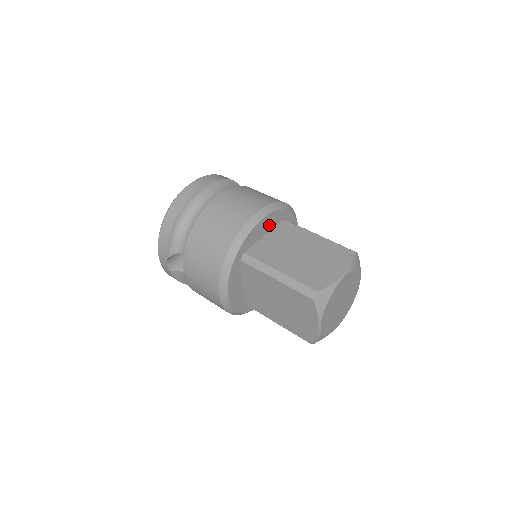
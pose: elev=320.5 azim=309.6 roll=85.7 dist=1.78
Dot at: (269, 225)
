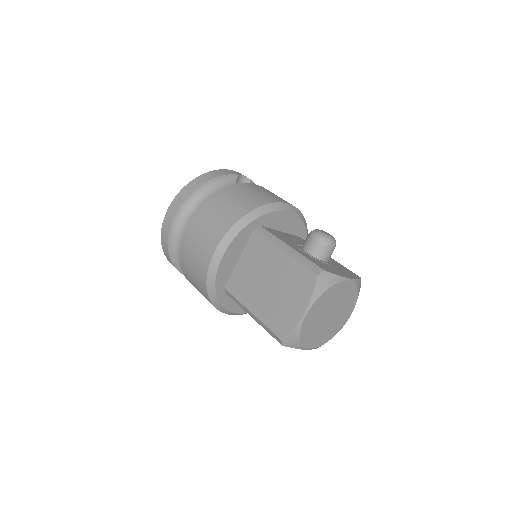
Dot at: (237, 251)
